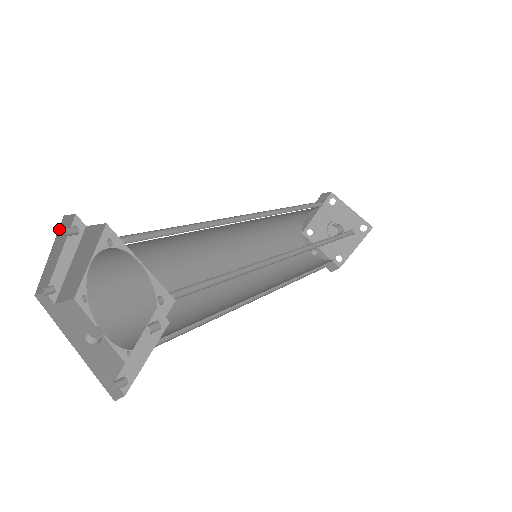
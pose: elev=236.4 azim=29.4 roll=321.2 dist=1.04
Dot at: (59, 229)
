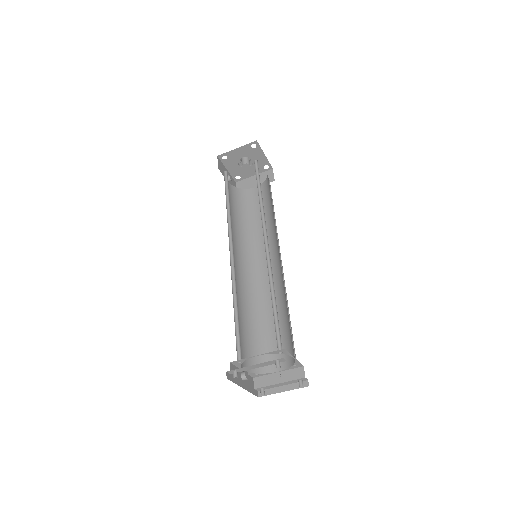
Dot at: occluded
